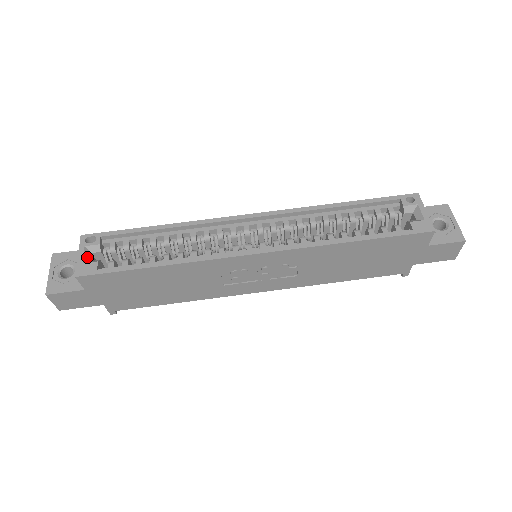
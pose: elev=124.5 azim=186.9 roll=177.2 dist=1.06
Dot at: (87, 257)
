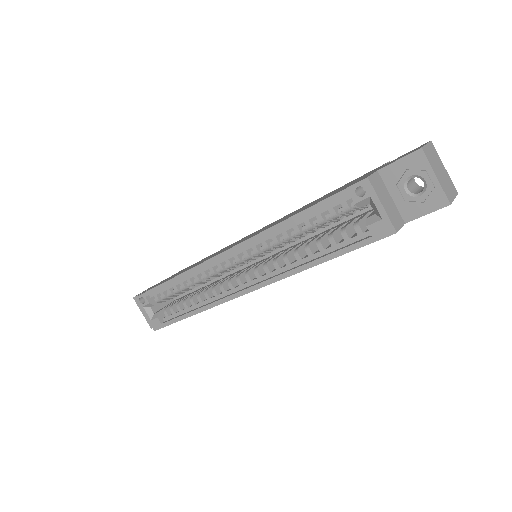
Dot at: (150, 313)
